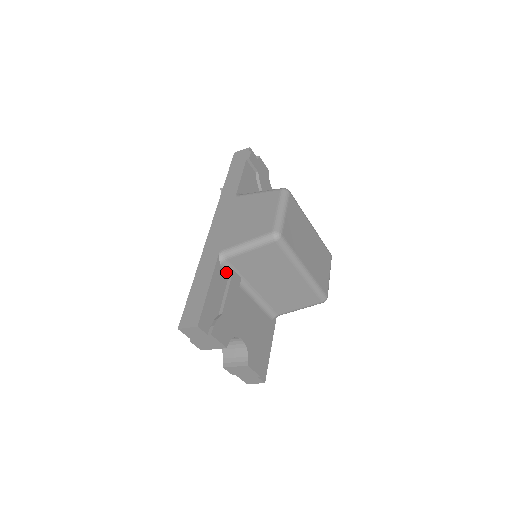
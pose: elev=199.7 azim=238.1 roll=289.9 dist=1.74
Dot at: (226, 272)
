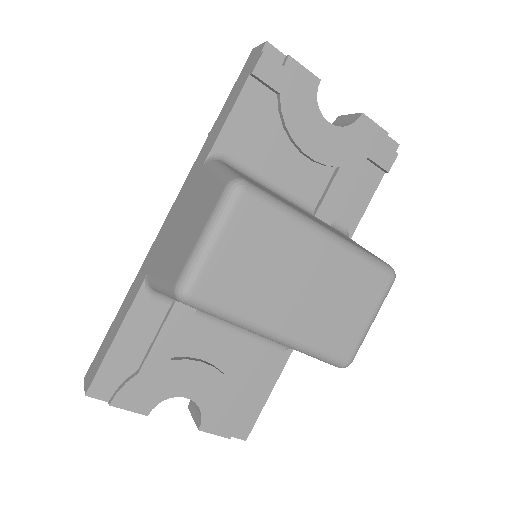
Dot at: (163, 303)
